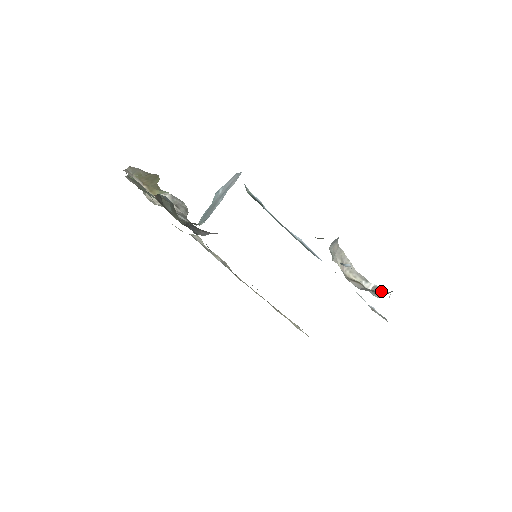
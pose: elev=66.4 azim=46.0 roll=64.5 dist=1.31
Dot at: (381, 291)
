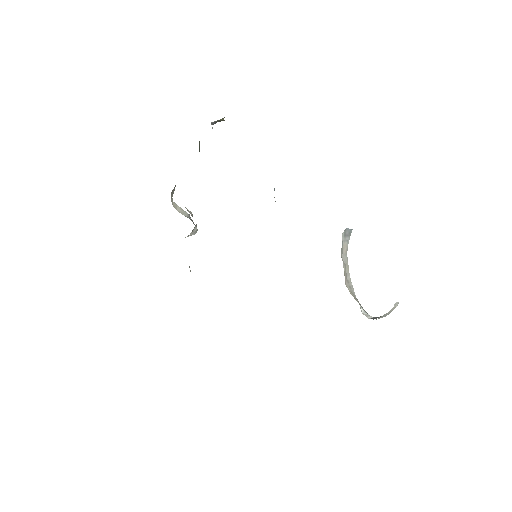
Dot at: (382, 316)
